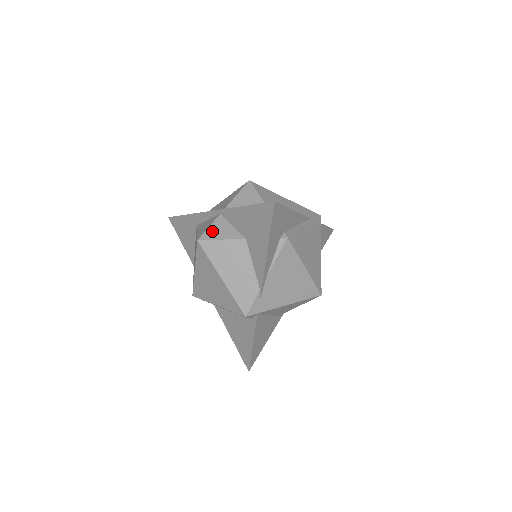
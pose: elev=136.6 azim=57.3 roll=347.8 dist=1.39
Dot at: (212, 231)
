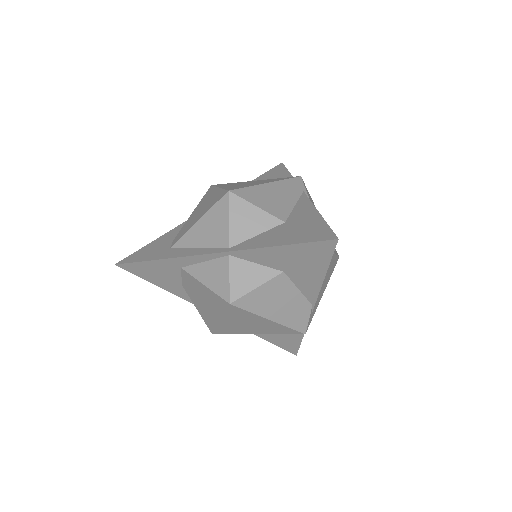
Dot at: (238, 283)
